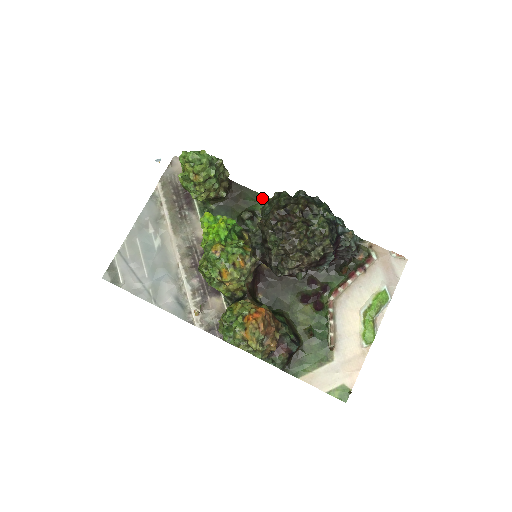
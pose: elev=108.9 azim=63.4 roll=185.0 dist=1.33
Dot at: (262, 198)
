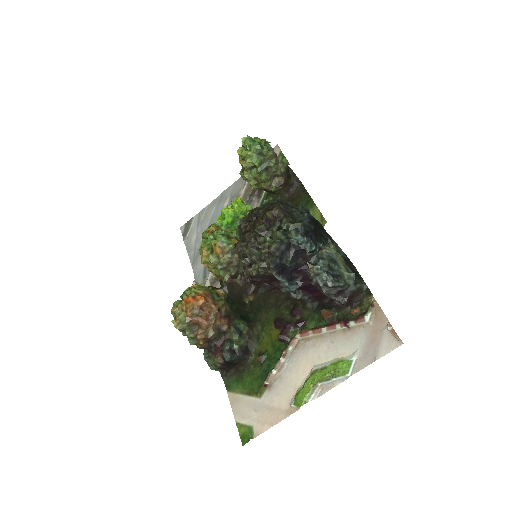
Dot at: (313, 207)
